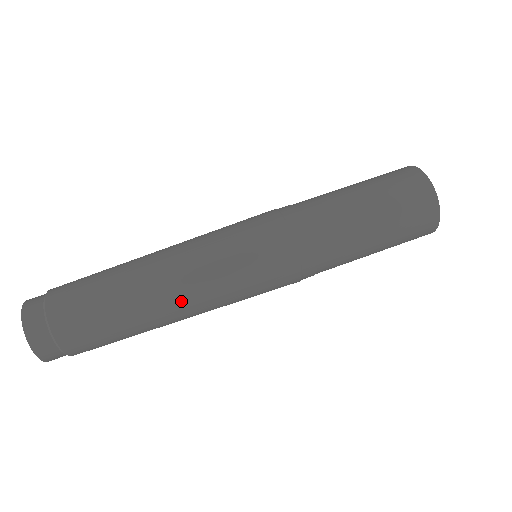
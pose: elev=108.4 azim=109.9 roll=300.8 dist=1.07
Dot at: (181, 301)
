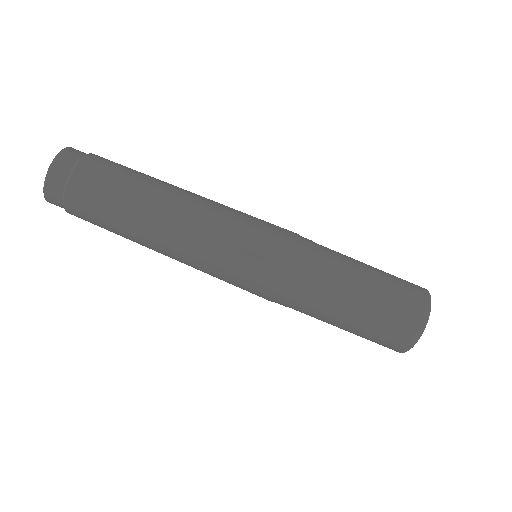
Dot at: occluded
